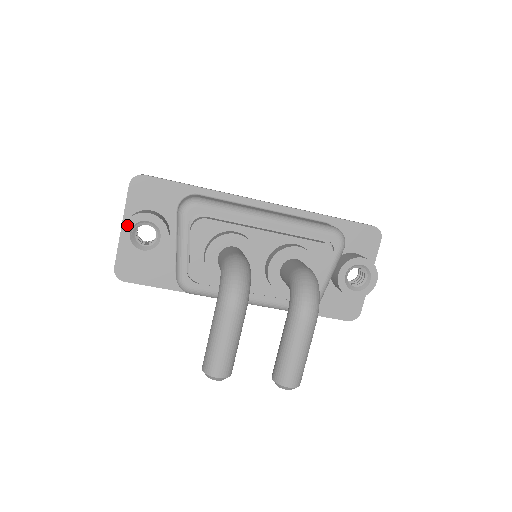
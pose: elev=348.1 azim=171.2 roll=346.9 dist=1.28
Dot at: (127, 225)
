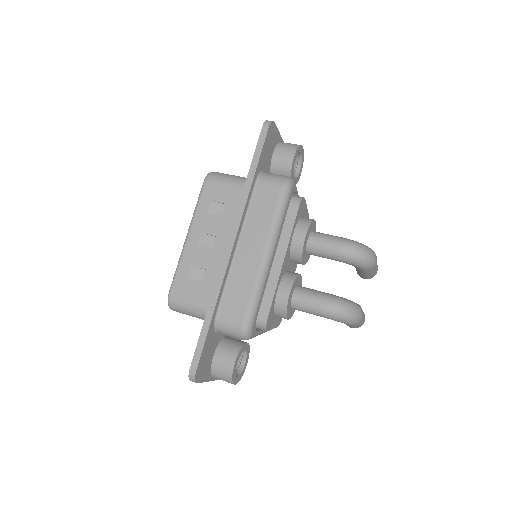
Dot at: (234, 381)
